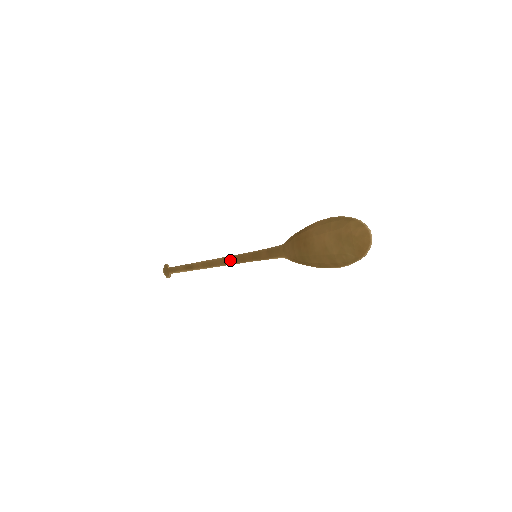
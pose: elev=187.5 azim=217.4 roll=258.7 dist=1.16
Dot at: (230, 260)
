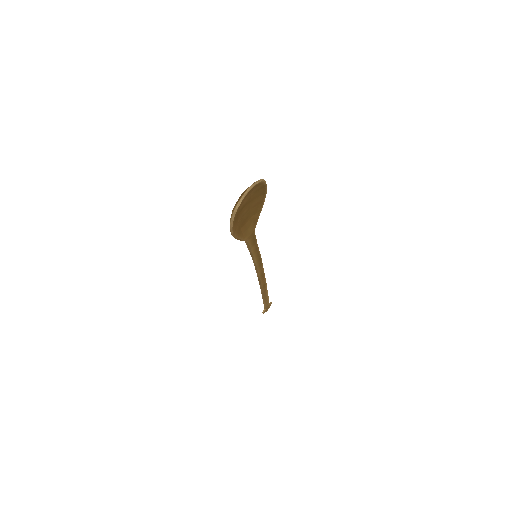
Dot at: occluded
